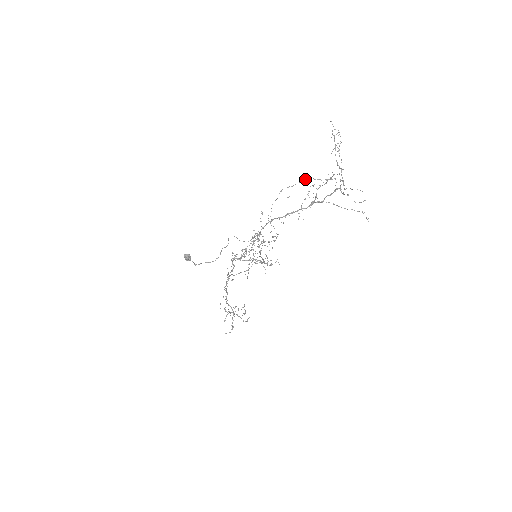
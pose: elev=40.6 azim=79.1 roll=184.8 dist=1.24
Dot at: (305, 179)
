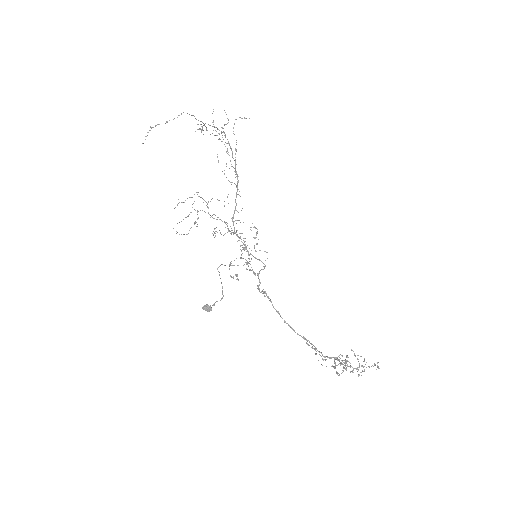
Dot at: occluded
